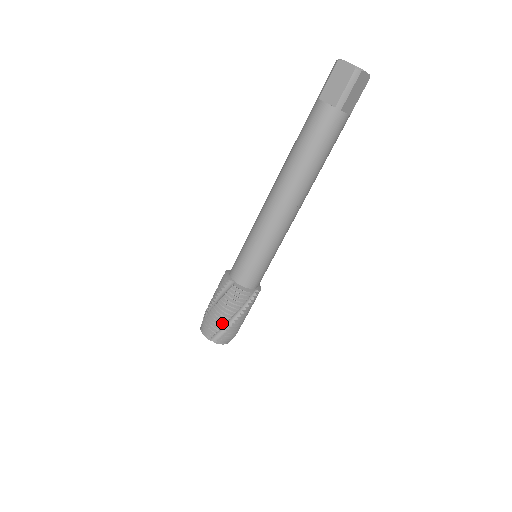
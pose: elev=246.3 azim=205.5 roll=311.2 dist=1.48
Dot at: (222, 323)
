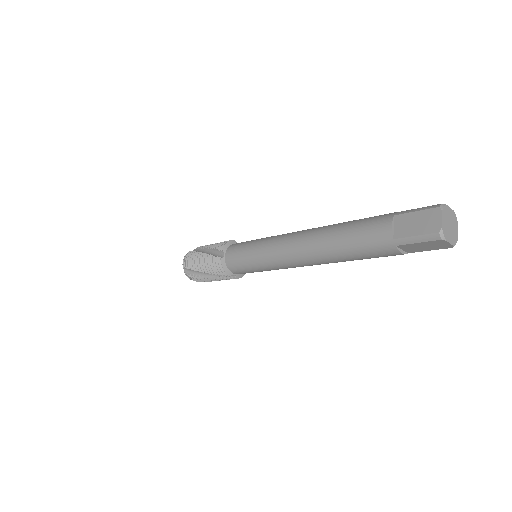
Dot at: occluded
